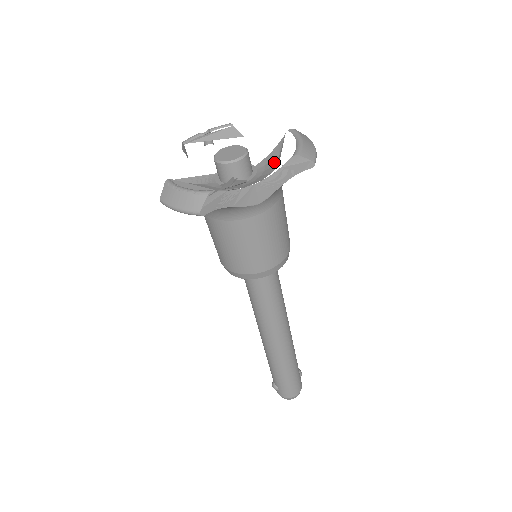
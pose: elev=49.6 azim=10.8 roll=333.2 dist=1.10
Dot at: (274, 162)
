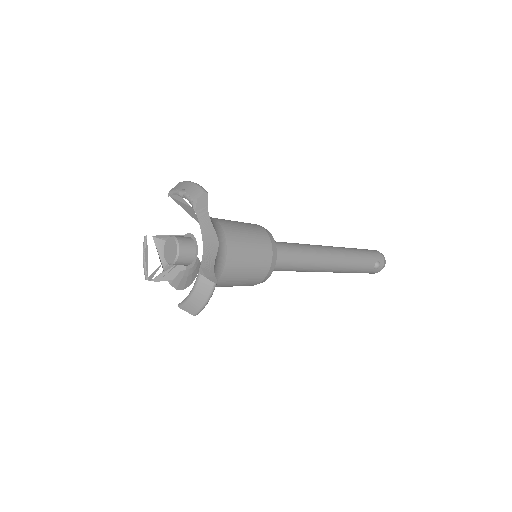
Dot at: (193, 278)
